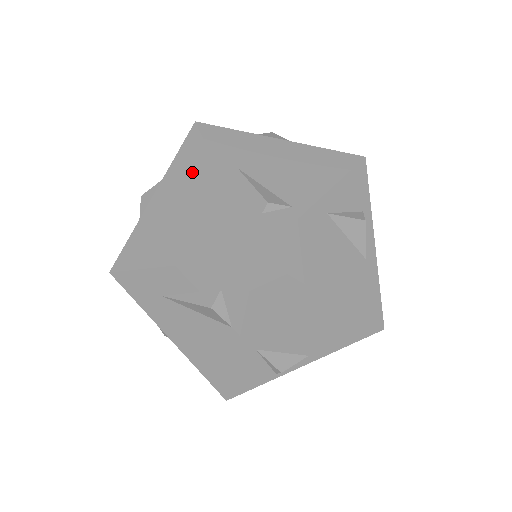
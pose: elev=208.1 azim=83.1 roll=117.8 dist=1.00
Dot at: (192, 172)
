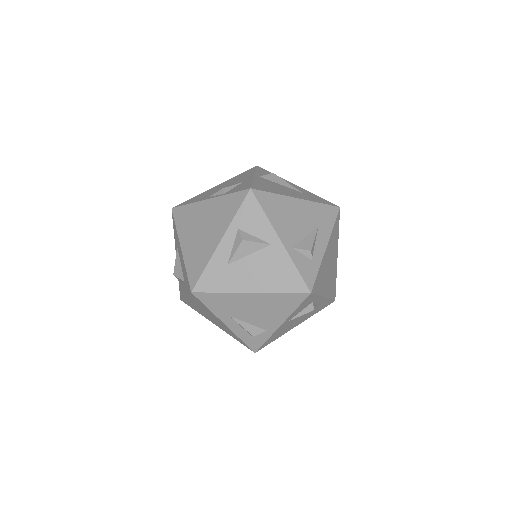
Dot at: (204, 309)
